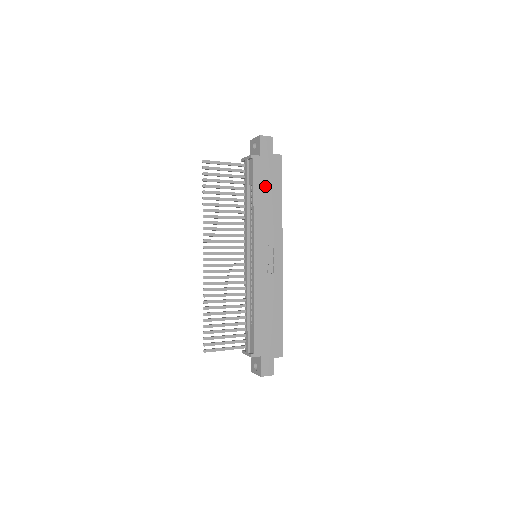
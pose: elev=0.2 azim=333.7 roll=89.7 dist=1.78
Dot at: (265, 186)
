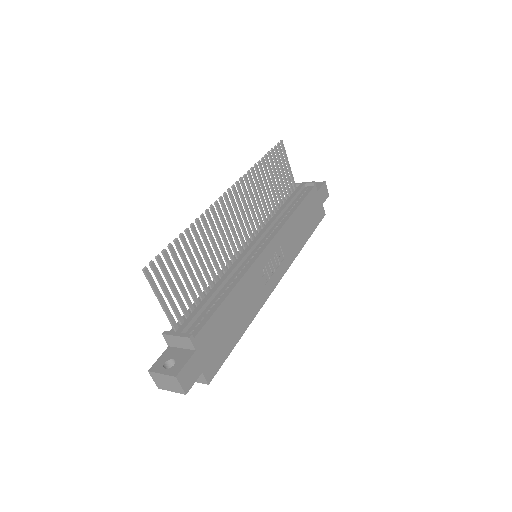
Dot at: (307, 214)
